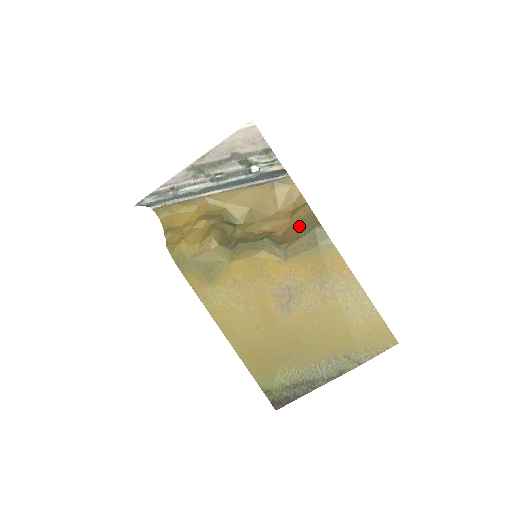
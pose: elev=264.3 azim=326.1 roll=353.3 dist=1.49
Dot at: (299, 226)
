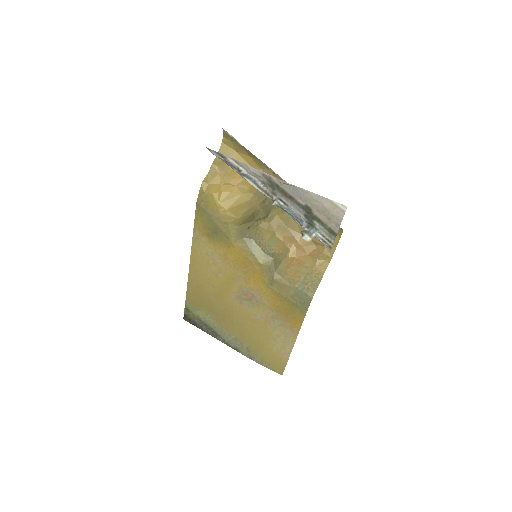
Dot at: (304, 273)
